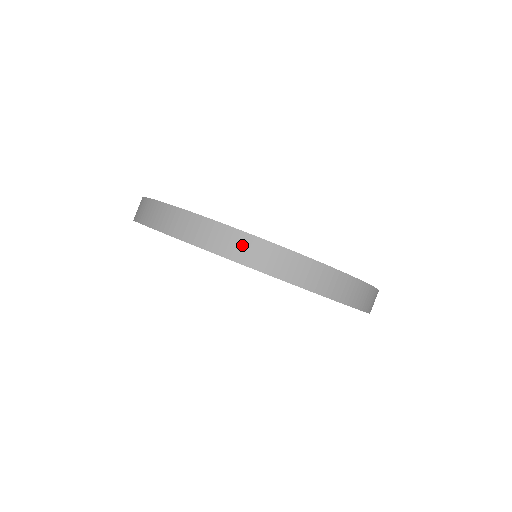
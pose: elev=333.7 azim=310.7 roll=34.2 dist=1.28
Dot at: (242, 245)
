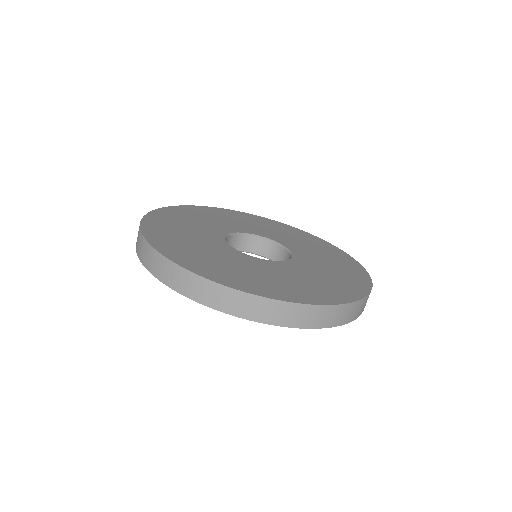
Dot at: (187, 282)
